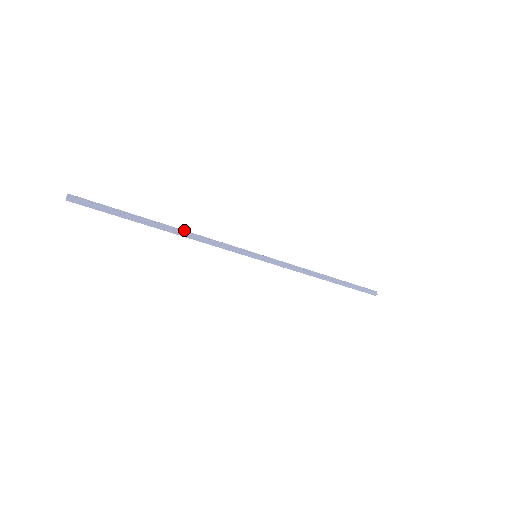
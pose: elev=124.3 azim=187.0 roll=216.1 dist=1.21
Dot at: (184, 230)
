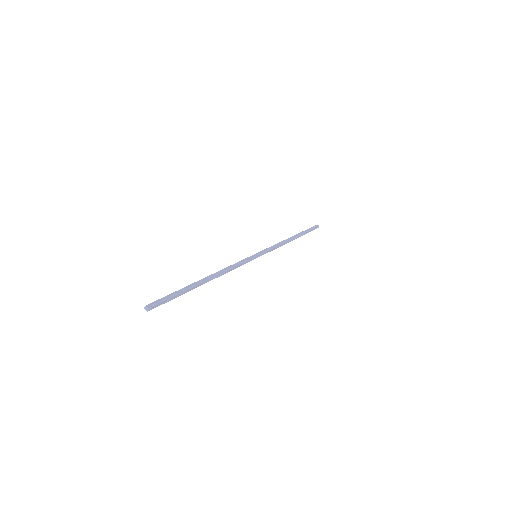
Dot at: (215, 273)
